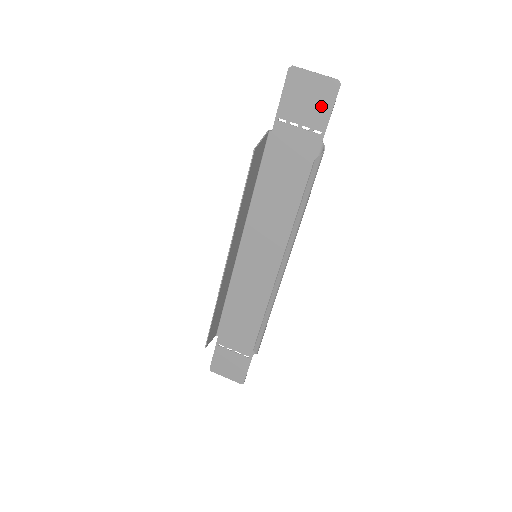
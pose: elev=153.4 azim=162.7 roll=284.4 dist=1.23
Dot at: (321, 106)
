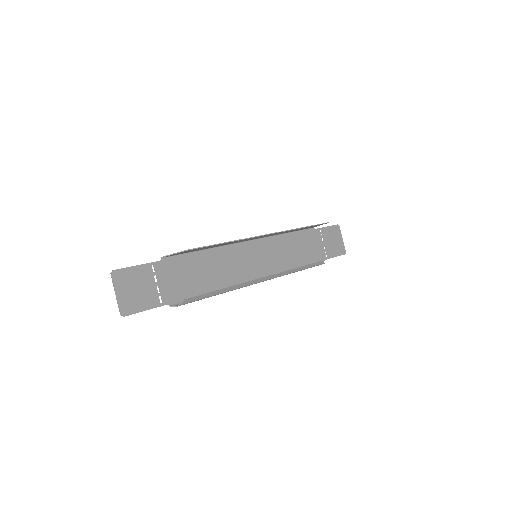
Dot at: (335, 250)
